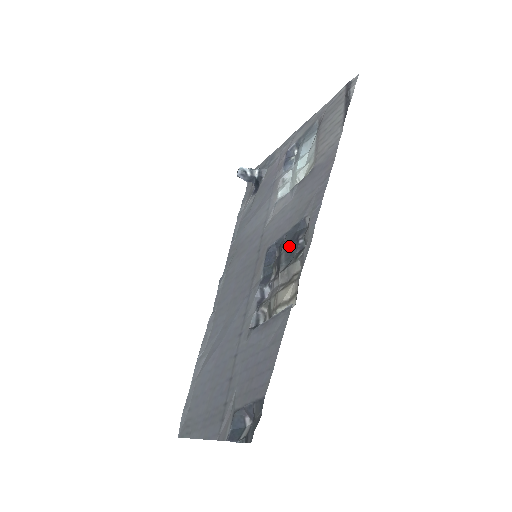
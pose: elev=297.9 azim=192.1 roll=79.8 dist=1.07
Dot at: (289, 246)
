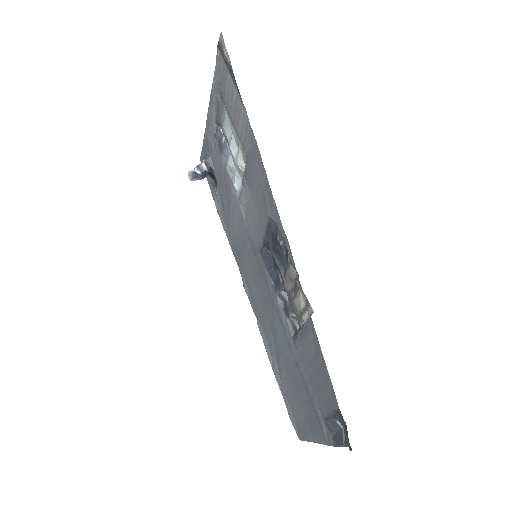
Dot at: (275, 249)
